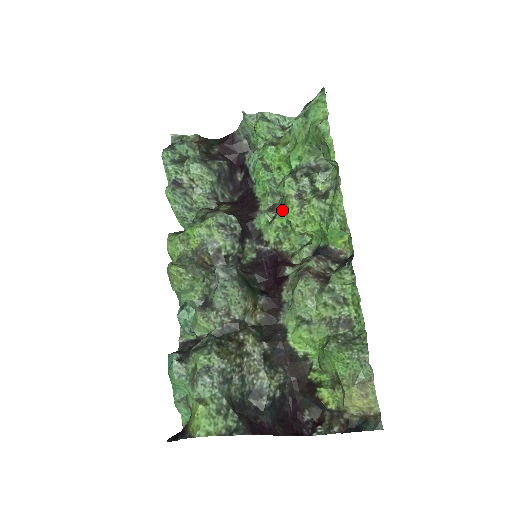
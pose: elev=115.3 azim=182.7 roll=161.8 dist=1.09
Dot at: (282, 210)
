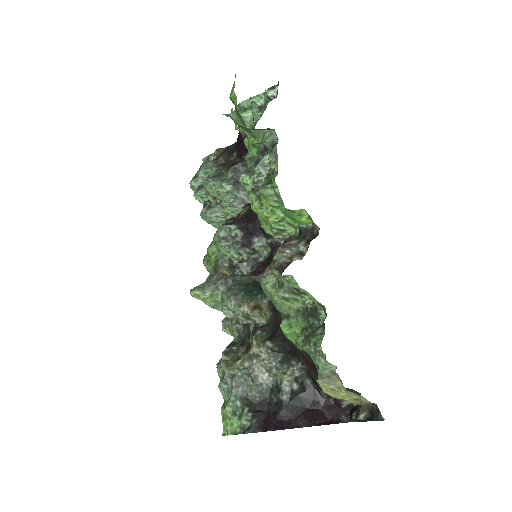
Dot at: occluded
